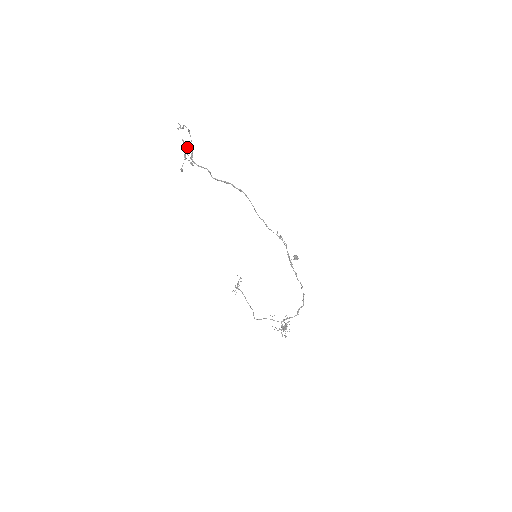
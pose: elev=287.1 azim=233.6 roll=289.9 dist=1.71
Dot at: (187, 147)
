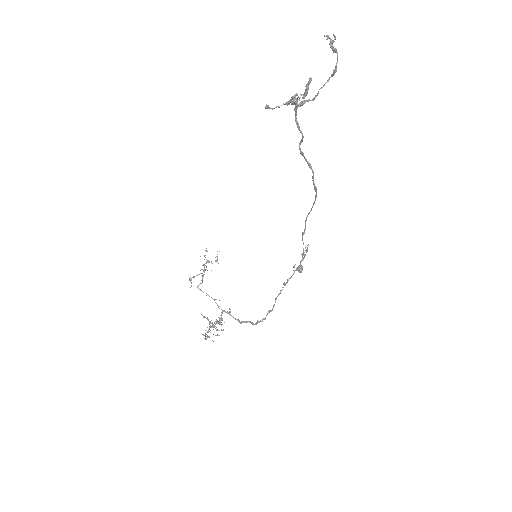
Dot at: (305, 94)
